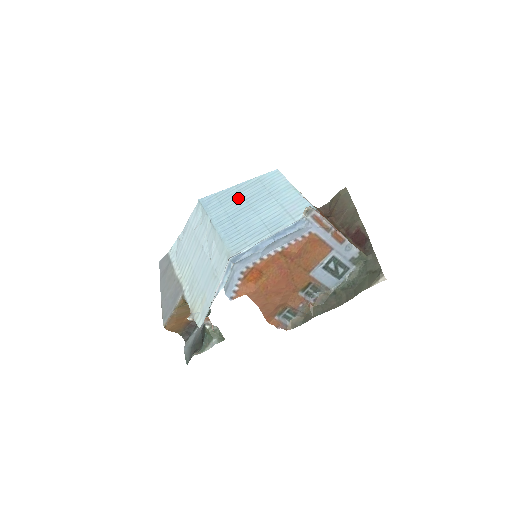
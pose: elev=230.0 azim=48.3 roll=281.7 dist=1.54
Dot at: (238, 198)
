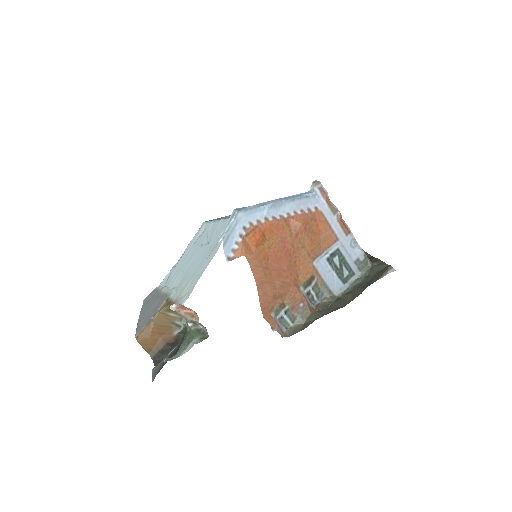
Dot at: occluded
